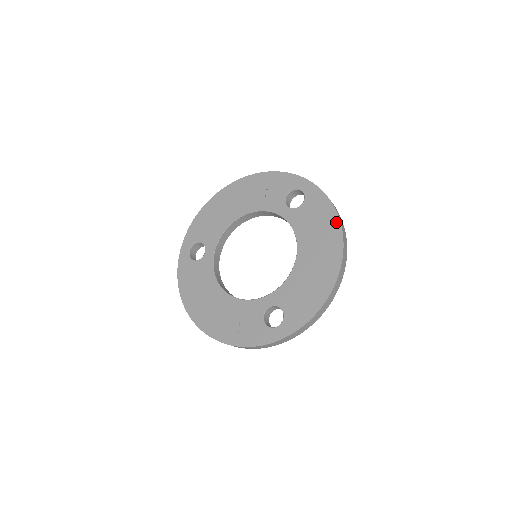
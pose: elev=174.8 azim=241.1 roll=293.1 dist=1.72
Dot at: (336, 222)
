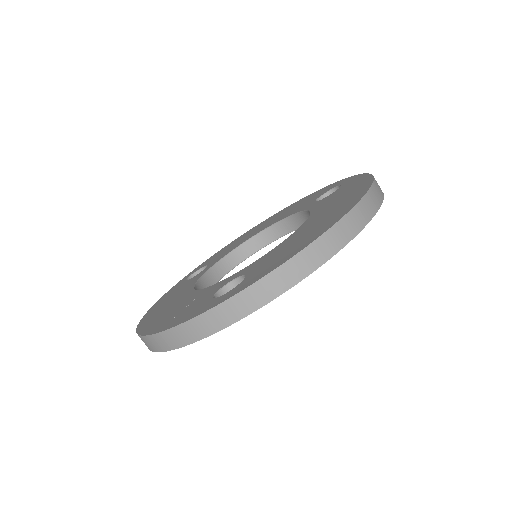
Dot at: (368, 182)
